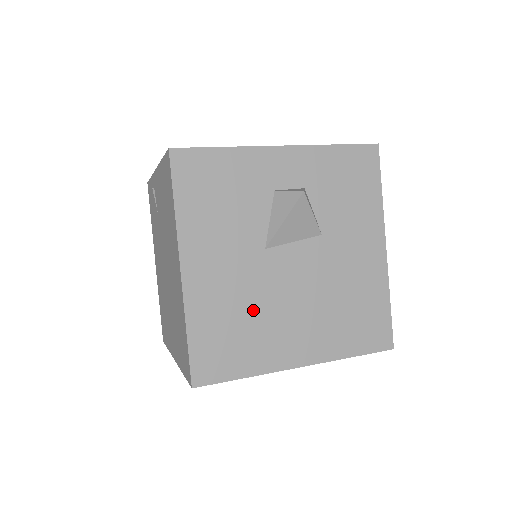
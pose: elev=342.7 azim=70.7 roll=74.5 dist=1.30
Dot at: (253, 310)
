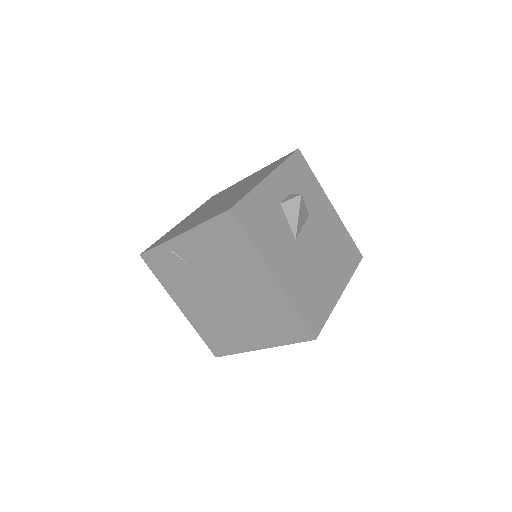
Dot at: (311, 277)
